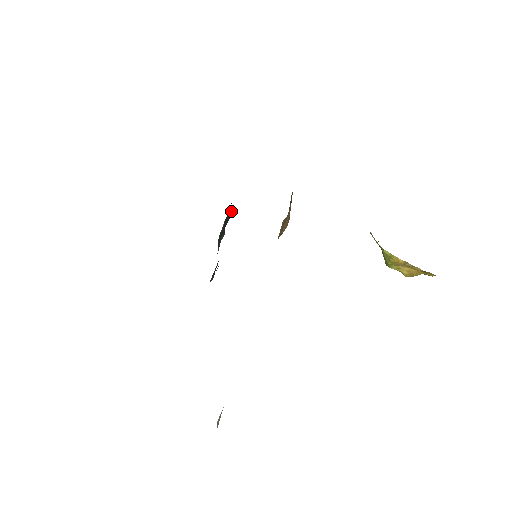
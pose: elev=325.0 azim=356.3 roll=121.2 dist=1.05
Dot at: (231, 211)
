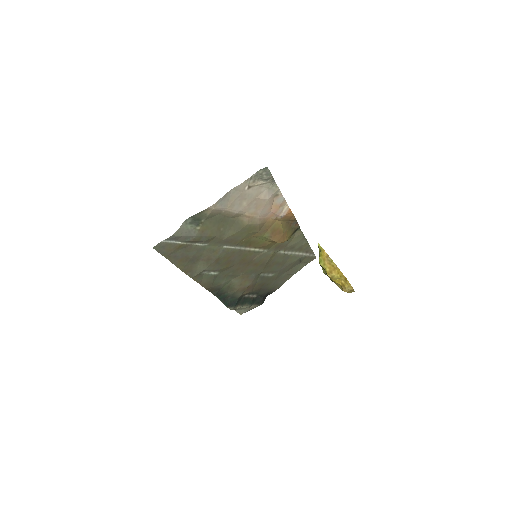
Dot at: (263, 297)
